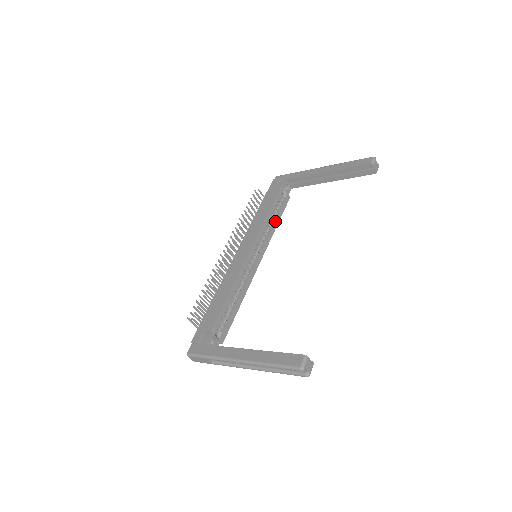
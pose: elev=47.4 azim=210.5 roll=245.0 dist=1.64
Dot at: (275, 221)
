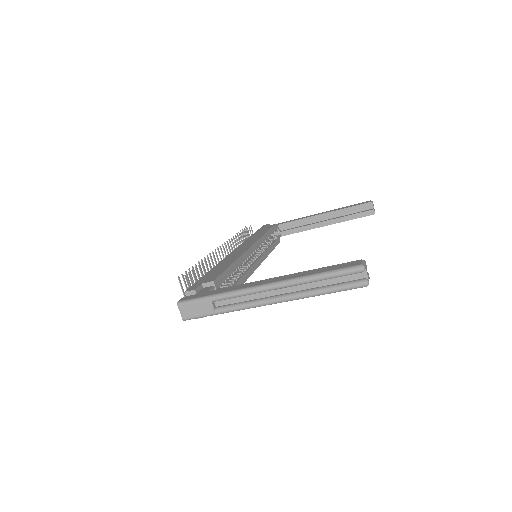
Dot at: (270, 247)
